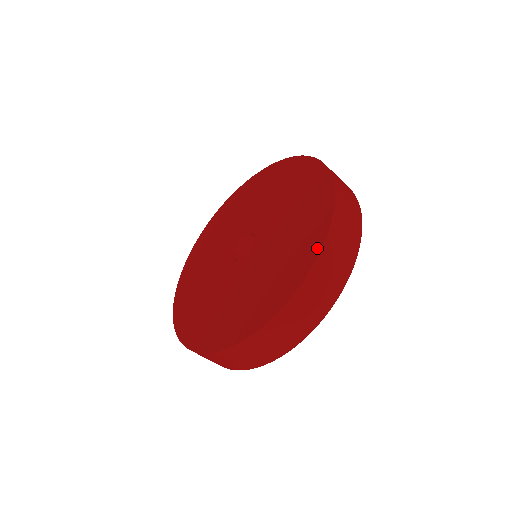
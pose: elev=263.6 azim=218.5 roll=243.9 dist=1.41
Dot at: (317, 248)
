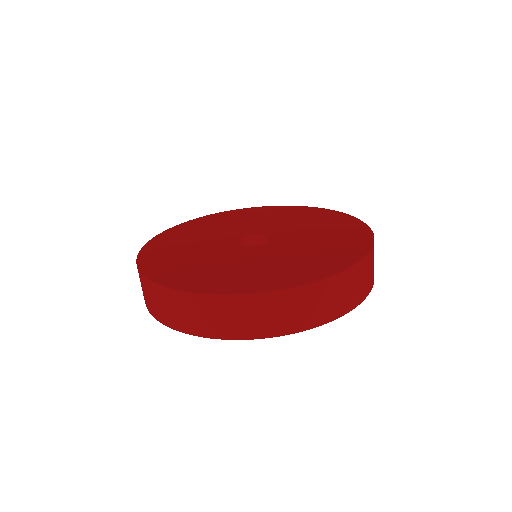
Dot at: (320, 276)
